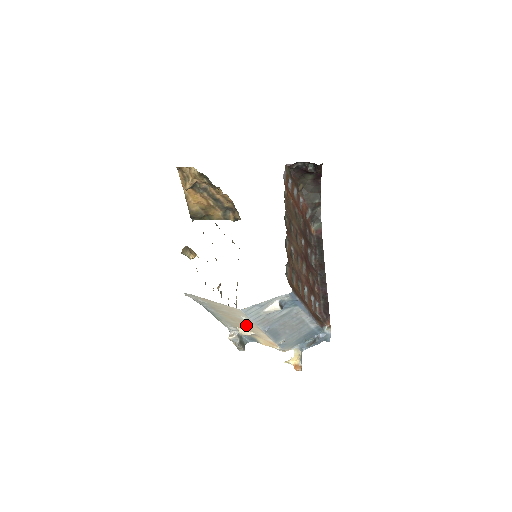
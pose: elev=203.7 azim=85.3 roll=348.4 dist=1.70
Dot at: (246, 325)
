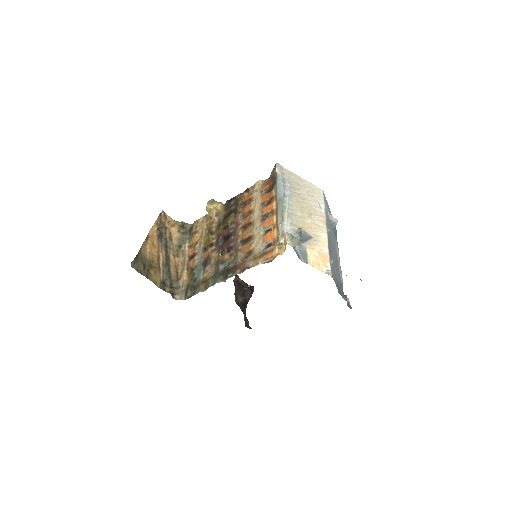
Dot at: (312, 219)
